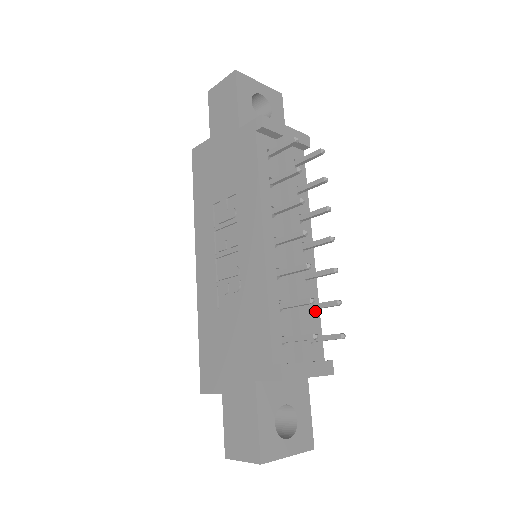
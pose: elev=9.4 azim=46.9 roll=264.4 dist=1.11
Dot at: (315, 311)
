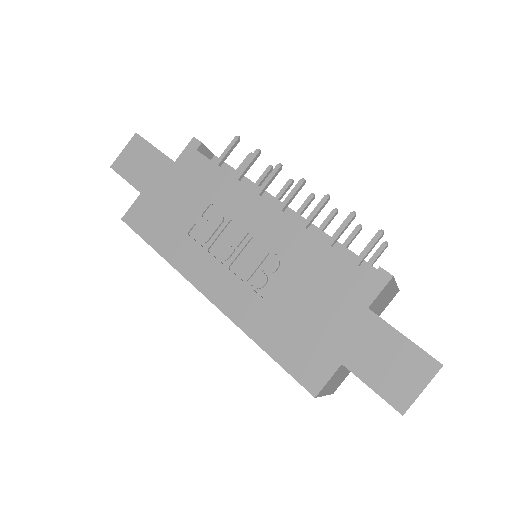
Dot at: occluded
